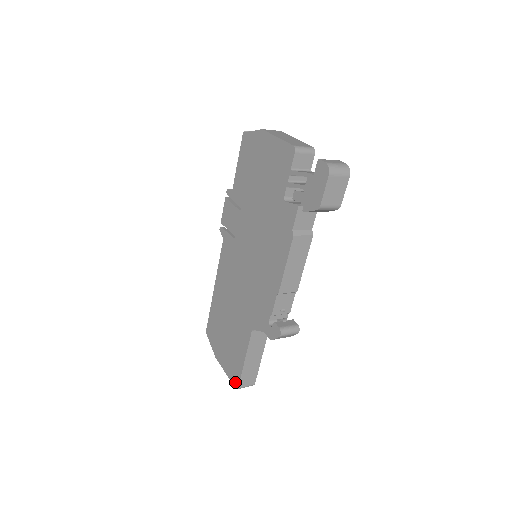
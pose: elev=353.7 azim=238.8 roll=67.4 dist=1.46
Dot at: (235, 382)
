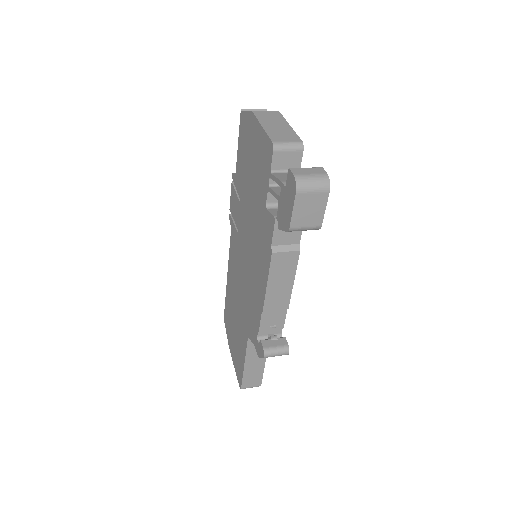
Dot at: (239, 381)
